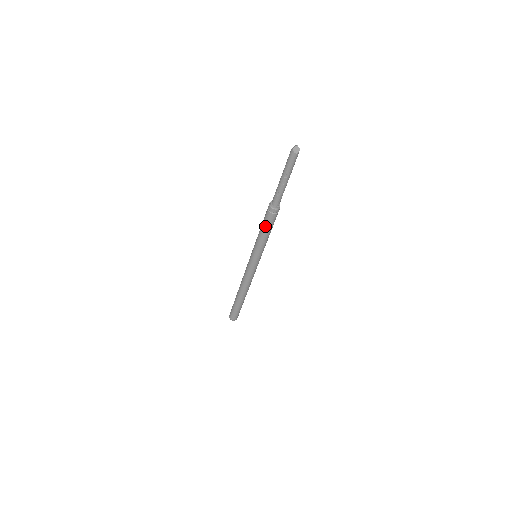
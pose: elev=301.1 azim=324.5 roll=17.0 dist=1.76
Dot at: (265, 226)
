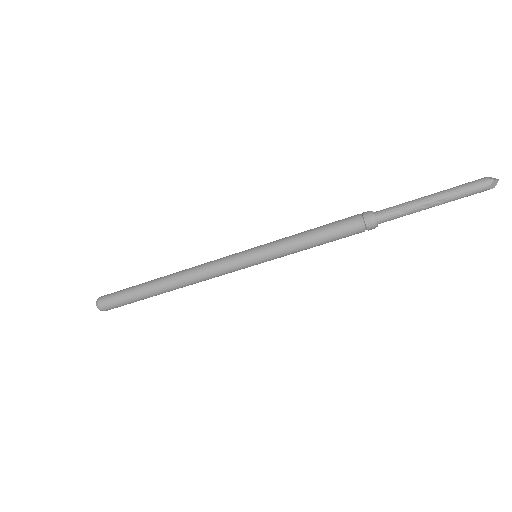
Dot at: (331, 233)
